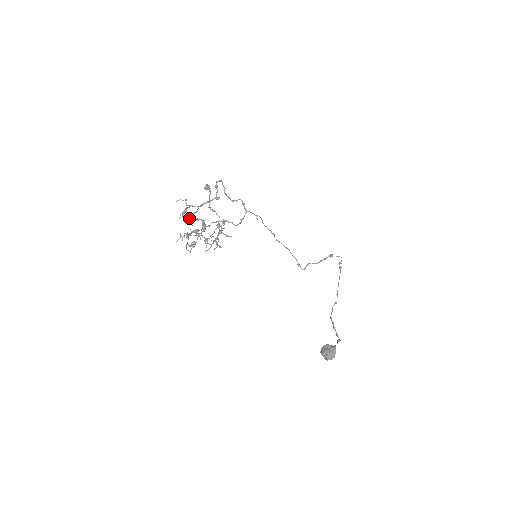
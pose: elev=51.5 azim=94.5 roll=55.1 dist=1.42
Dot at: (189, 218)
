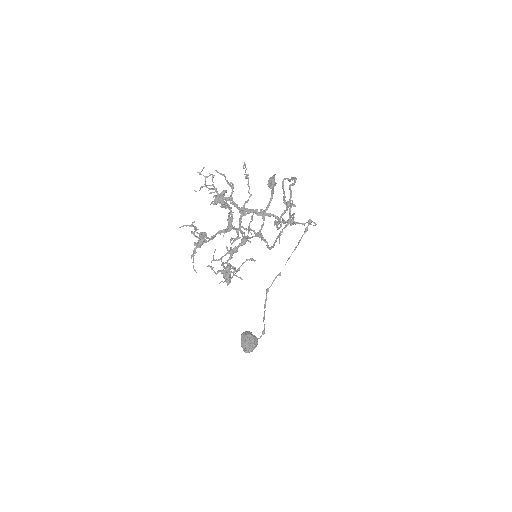
Dot at: (210, 174)
